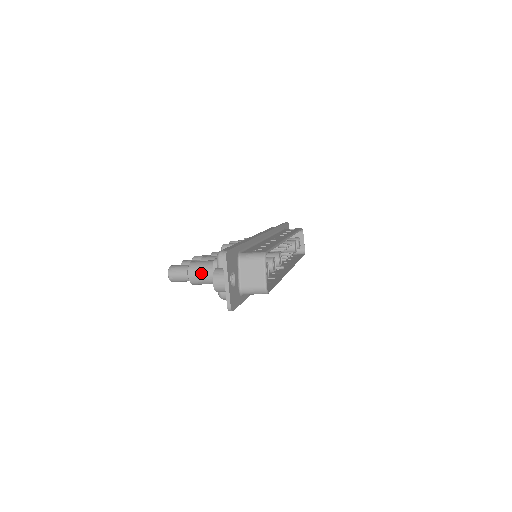
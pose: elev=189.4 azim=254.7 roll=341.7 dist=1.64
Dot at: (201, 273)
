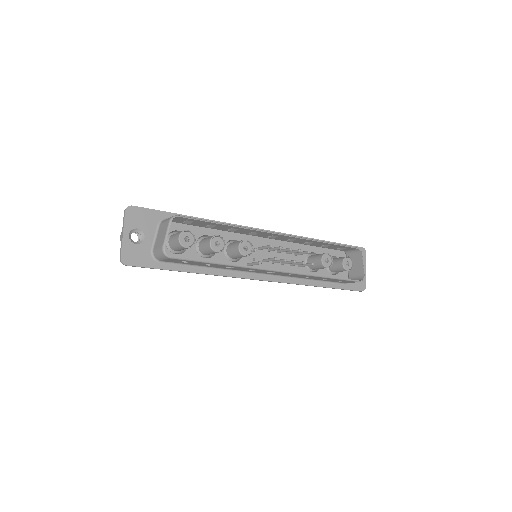
Dot at: occluded
